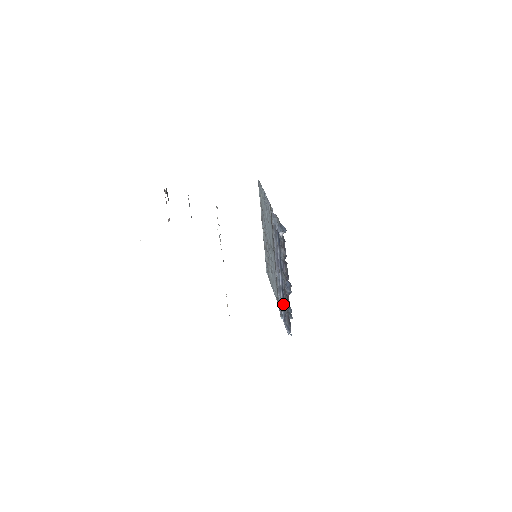
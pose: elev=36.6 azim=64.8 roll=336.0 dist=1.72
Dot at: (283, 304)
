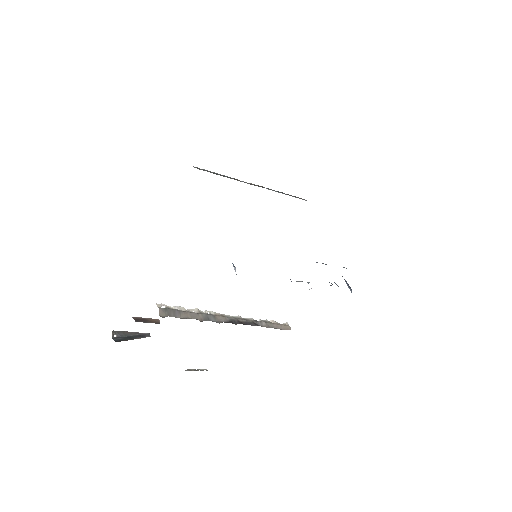
Dot at: occluded
